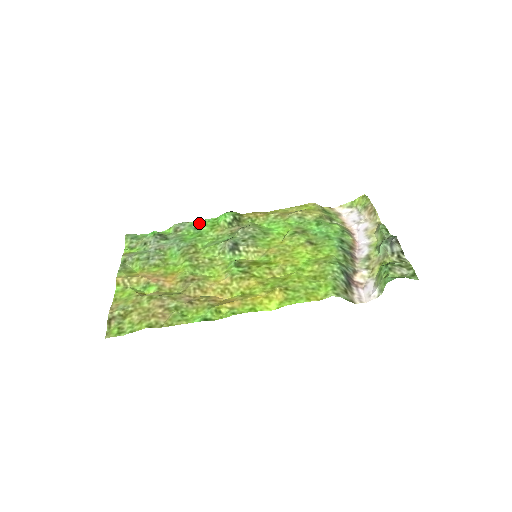
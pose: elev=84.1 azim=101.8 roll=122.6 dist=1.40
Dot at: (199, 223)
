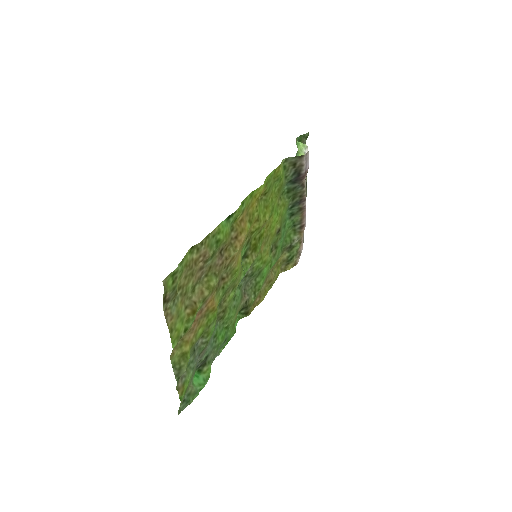
Dot at: (226, 343)
